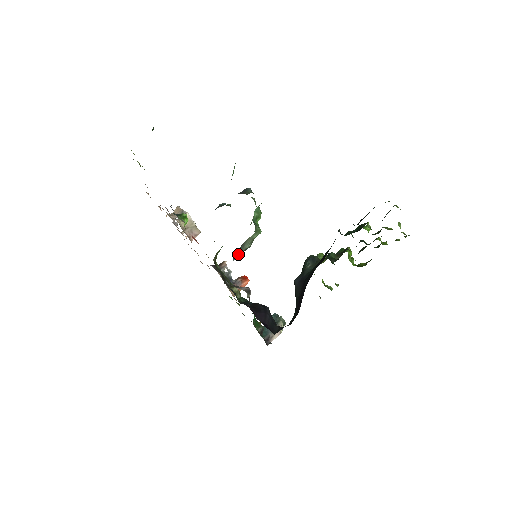
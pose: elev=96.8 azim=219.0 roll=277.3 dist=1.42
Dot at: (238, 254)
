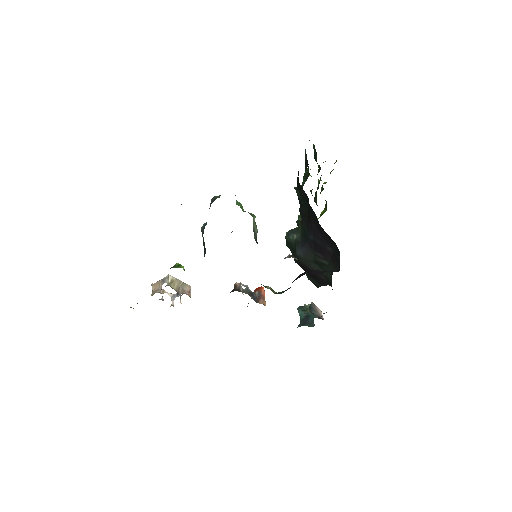
Dot at: (256, 240)
